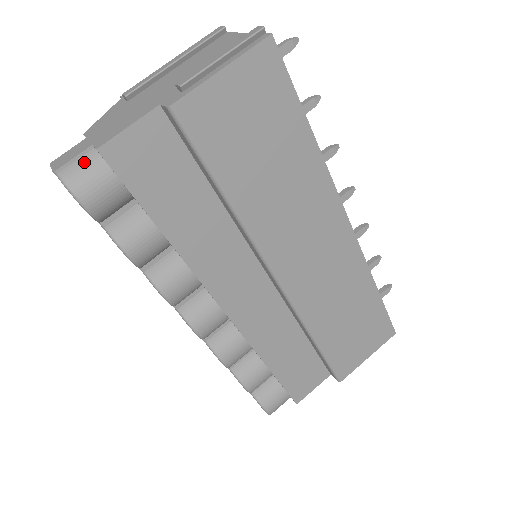
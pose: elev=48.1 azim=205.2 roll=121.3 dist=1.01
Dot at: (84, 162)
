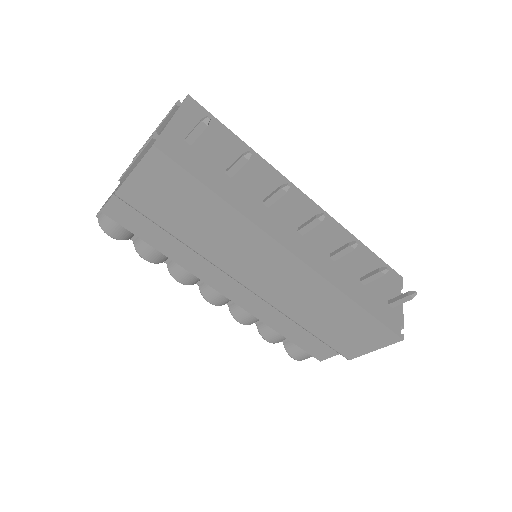
Dot at: occluded
